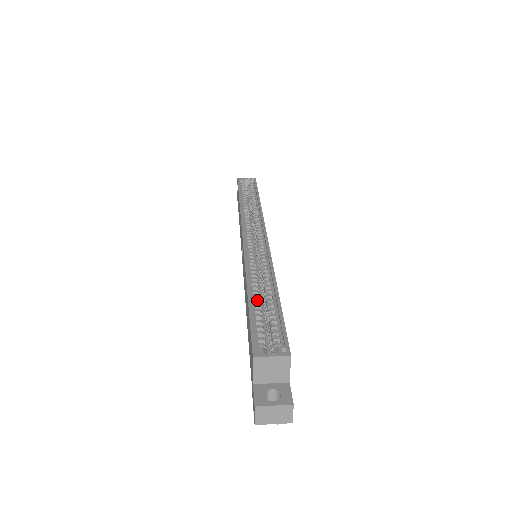
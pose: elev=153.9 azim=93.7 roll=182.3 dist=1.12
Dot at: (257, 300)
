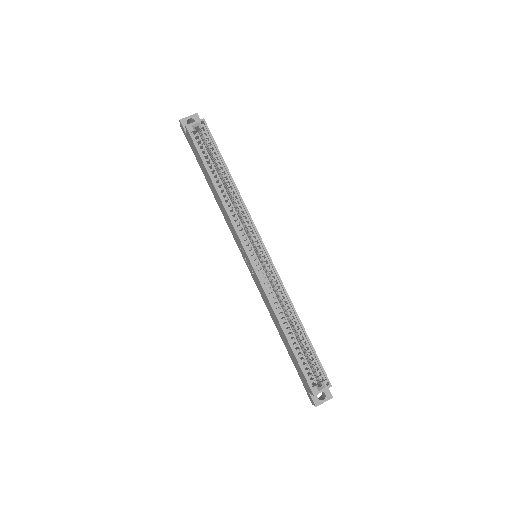
Dot at: occluded
